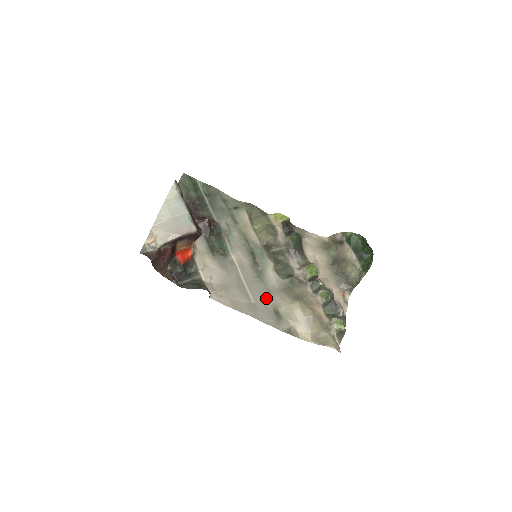
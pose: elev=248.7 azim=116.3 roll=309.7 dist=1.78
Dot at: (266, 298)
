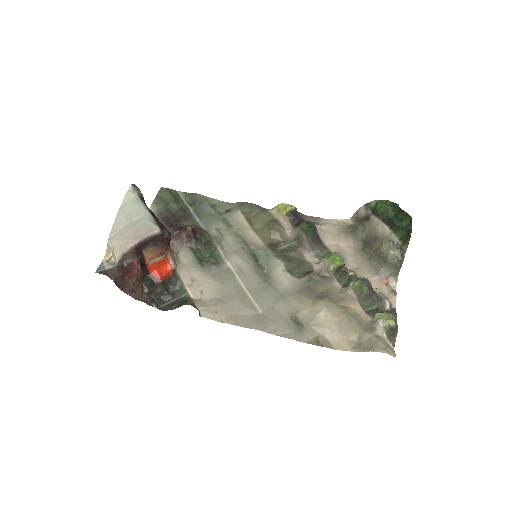
Dot at: (278, 305)
